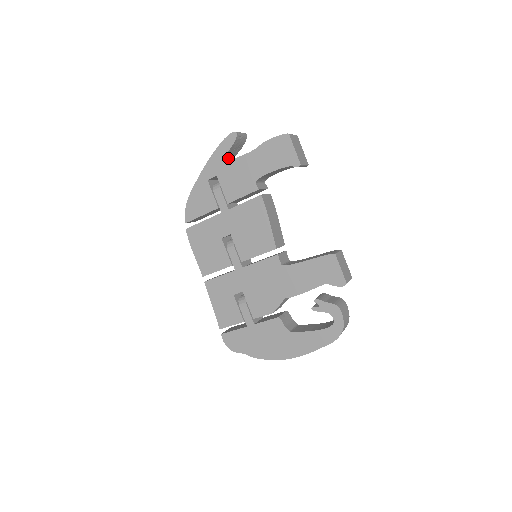
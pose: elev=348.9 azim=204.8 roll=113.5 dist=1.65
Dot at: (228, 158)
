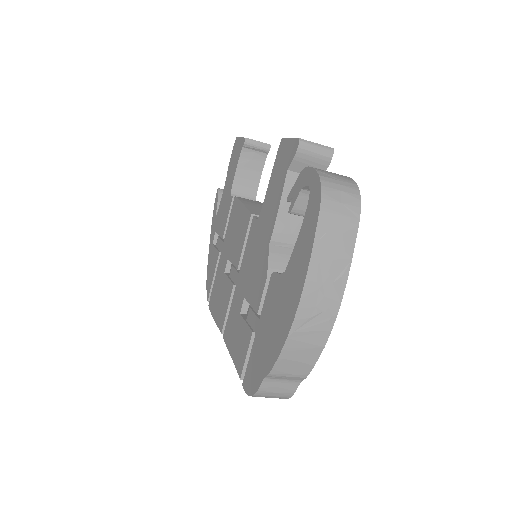
Dot at: occluded
